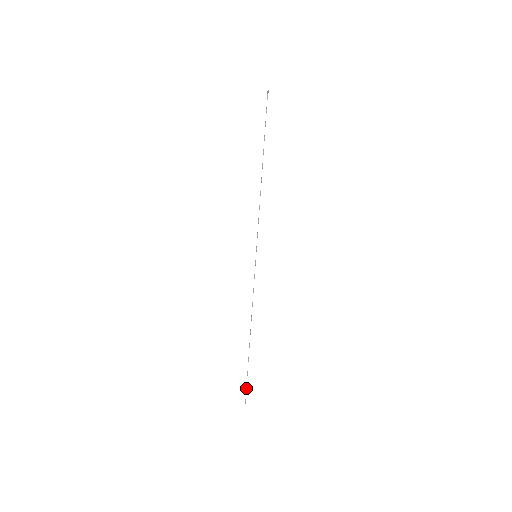
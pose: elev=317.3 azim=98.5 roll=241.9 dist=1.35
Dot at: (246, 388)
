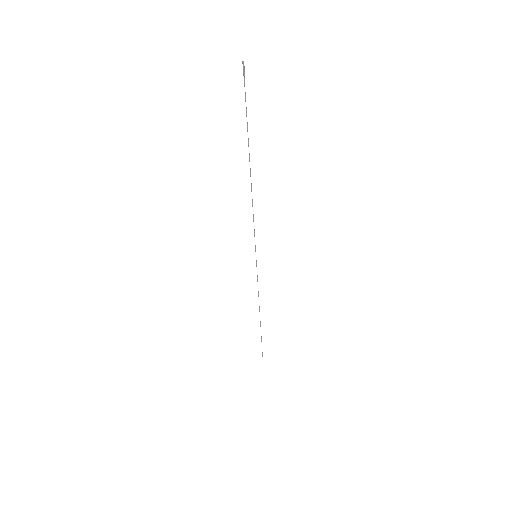
Dot at: occluded
